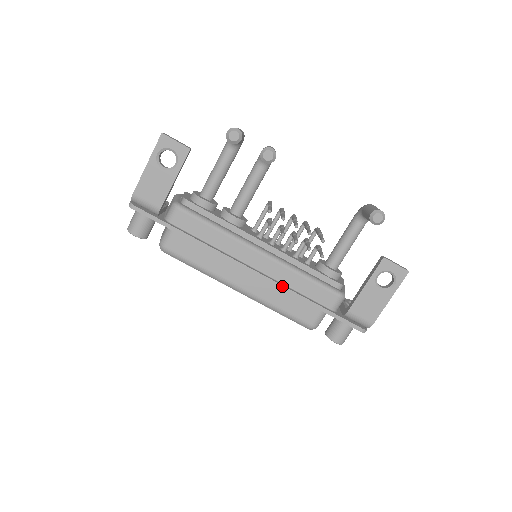
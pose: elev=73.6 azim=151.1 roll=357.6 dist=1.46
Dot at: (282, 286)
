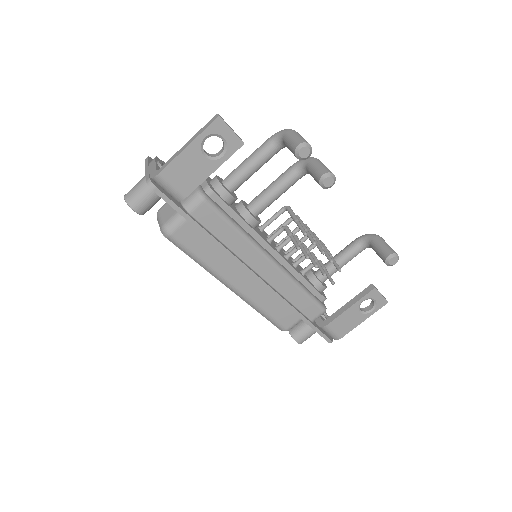
Dot at: (280, 296)
